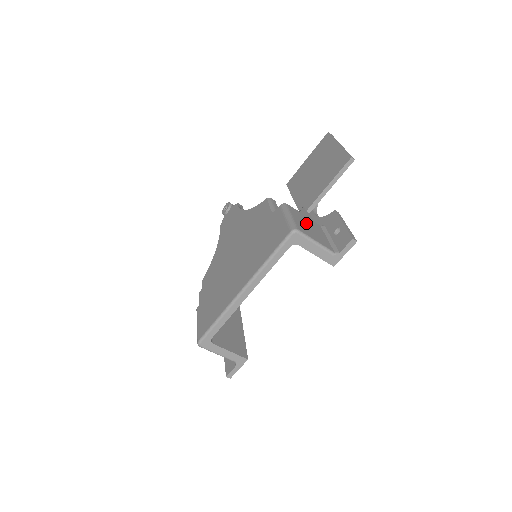
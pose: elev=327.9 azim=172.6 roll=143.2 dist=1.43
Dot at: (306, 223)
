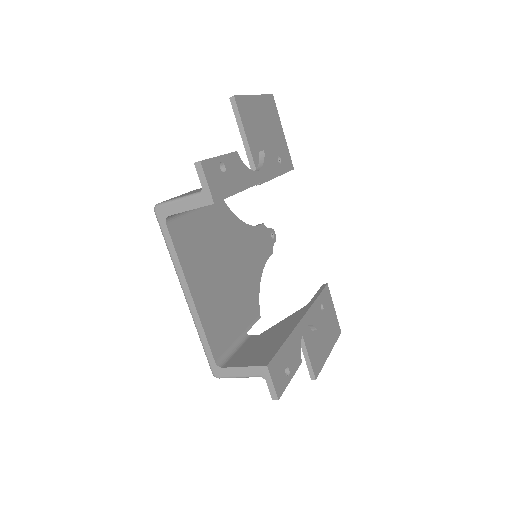
Dot at: occluded
